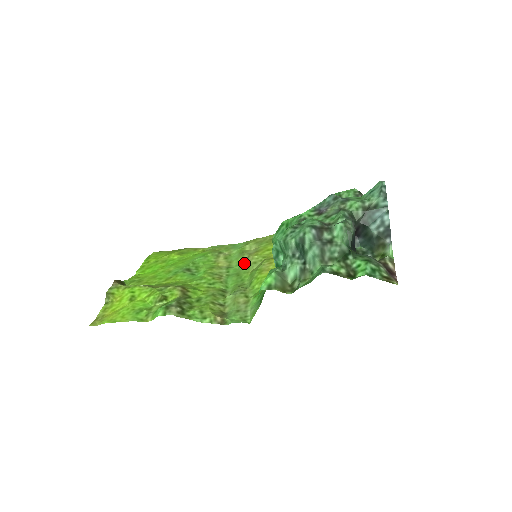
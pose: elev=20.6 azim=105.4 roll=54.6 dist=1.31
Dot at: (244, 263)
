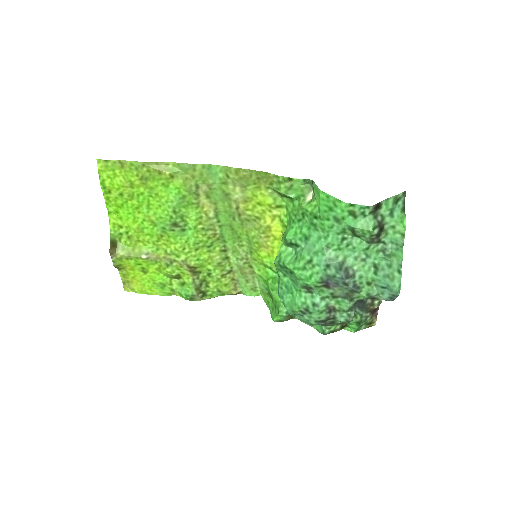
Dot at: (234, 215)
